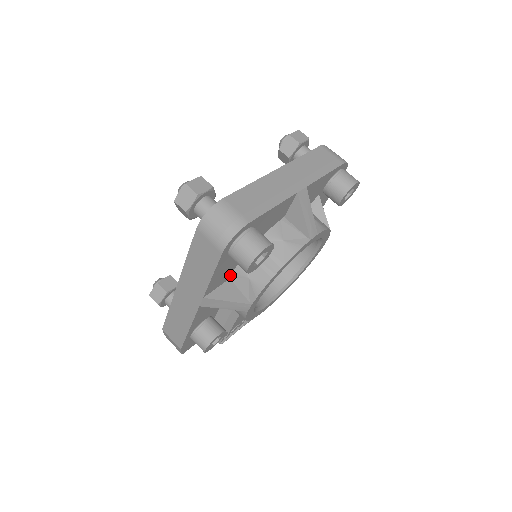
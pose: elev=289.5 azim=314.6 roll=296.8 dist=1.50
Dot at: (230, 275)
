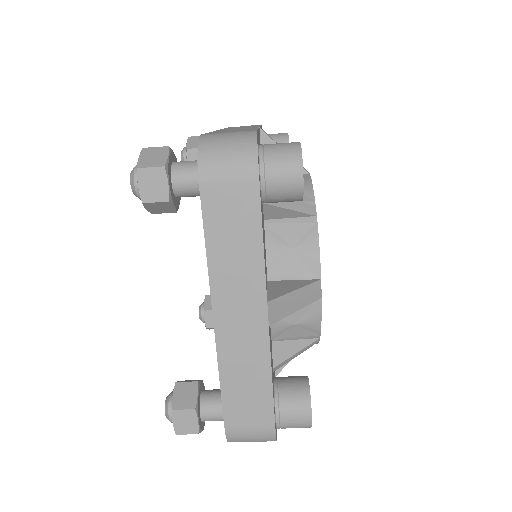
Dot at: occluded
